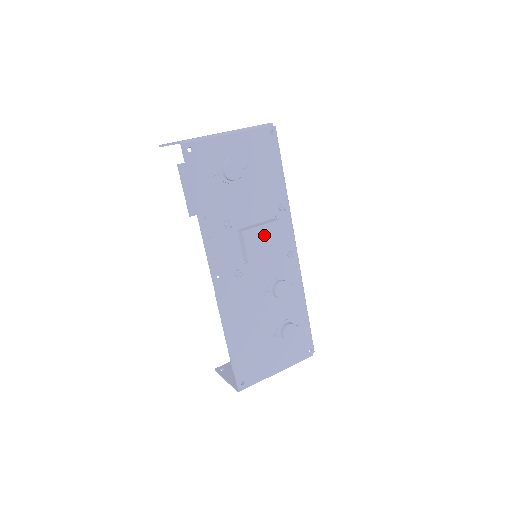
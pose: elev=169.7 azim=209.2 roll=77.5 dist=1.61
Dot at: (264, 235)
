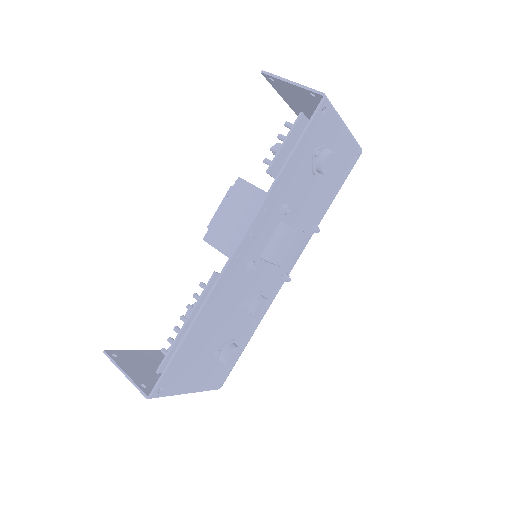
Dot at: (296, 244)
